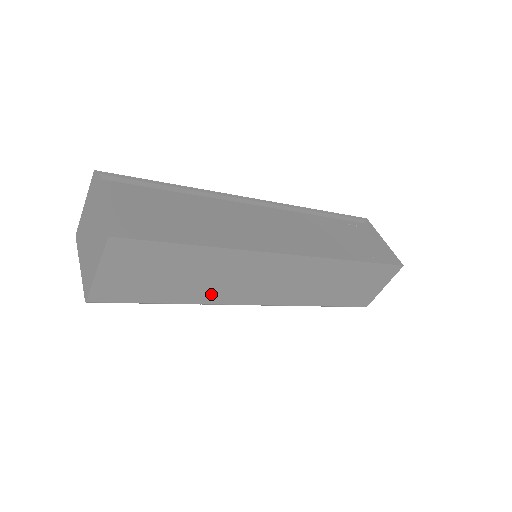
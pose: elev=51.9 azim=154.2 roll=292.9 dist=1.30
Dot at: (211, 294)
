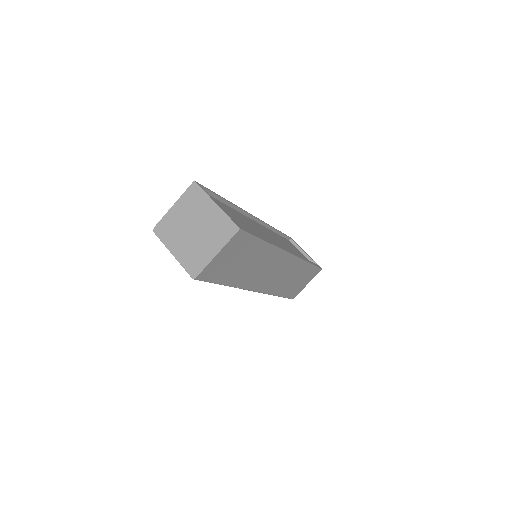
Dot at: (246, 280)
